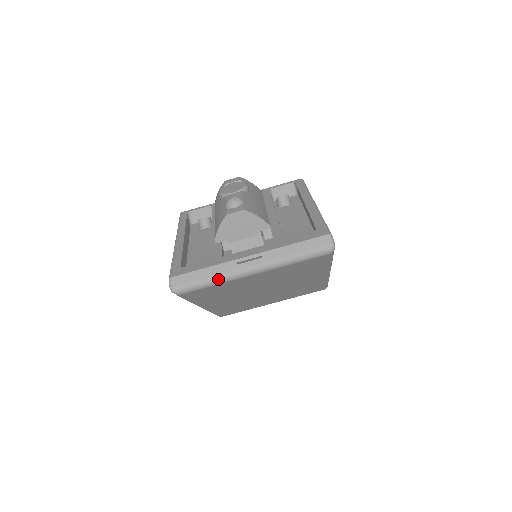
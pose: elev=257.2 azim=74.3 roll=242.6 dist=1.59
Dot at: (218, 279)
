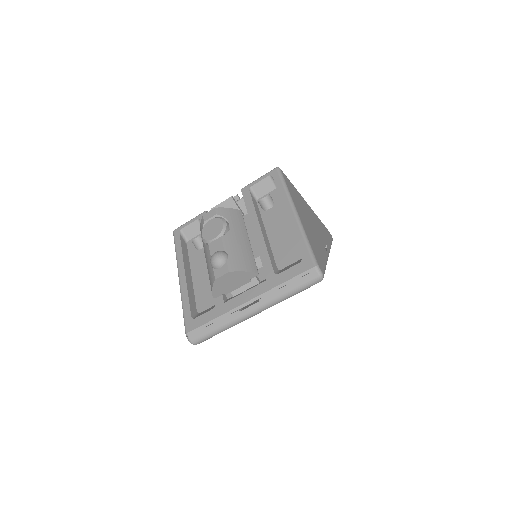
Dot at: (227, 327)
